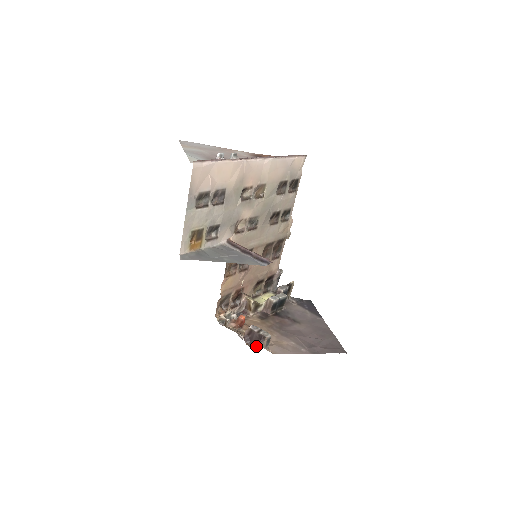
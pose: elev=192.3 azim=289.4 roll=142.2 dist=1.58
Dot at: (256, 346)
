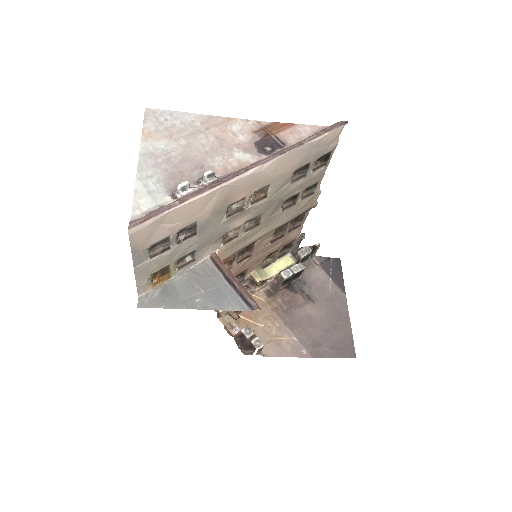
Dot at: (247, 351)
